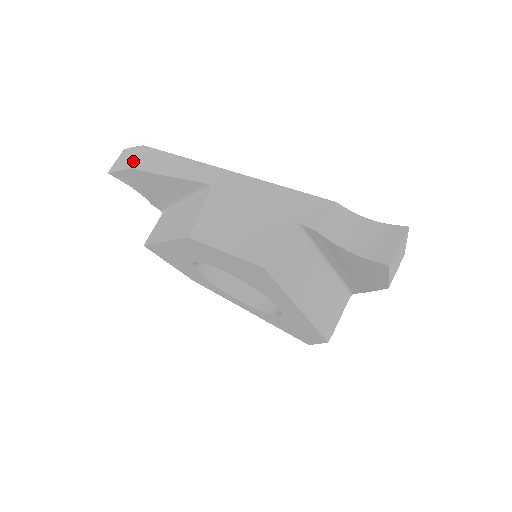
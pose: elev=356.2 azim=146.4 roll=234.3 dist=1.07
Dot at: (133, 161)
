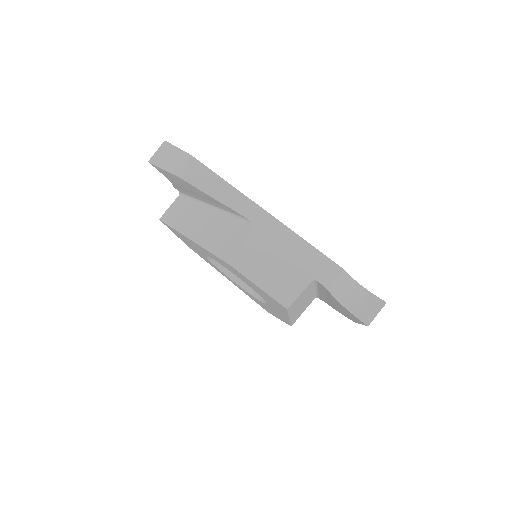
Dot at: (182, 170)
